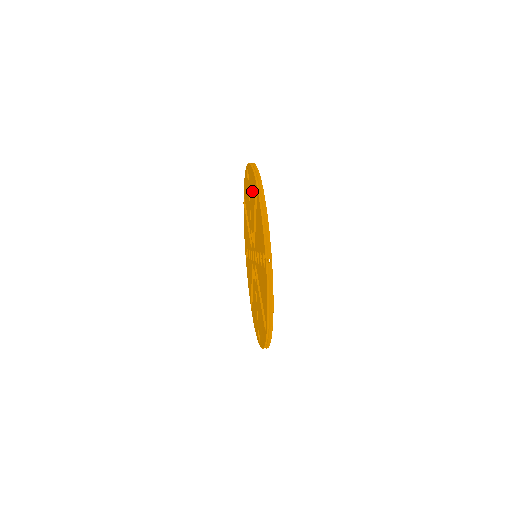
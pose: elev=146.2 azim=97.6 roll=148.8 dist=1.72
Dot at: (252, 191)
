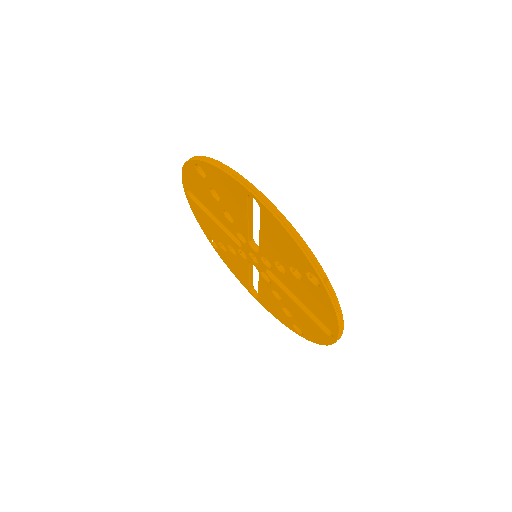
Dot at: (231, 196)
